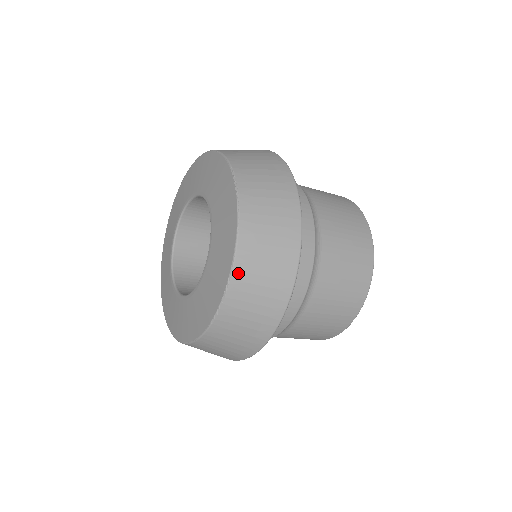
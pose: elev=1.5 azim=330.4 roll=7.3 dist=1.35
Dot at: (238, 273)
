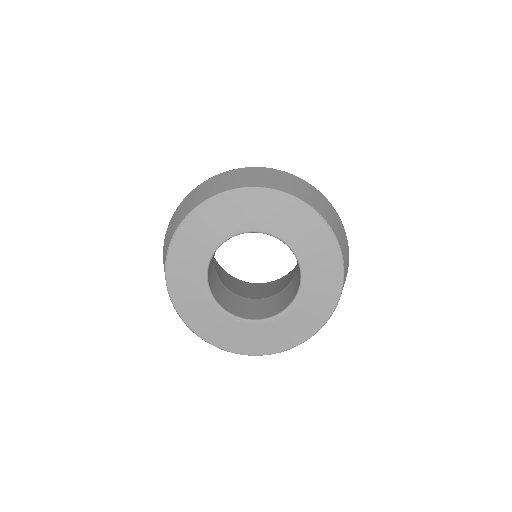
Dot at: occluded
